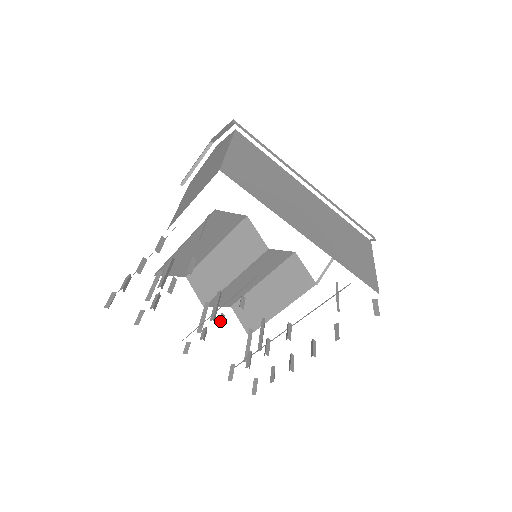
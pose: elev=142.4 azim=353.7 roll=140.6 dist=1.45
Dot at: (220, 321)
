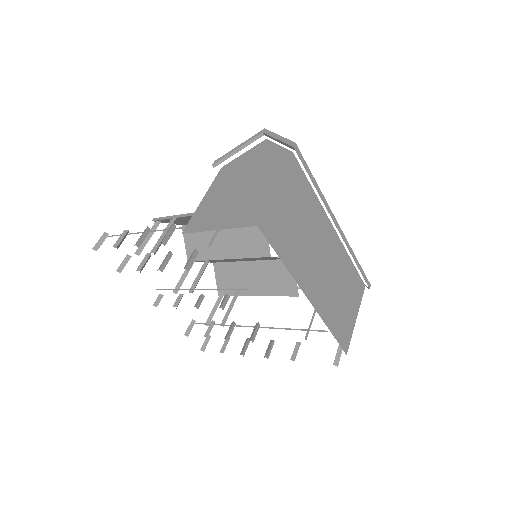
Dot at: (198, 303)
